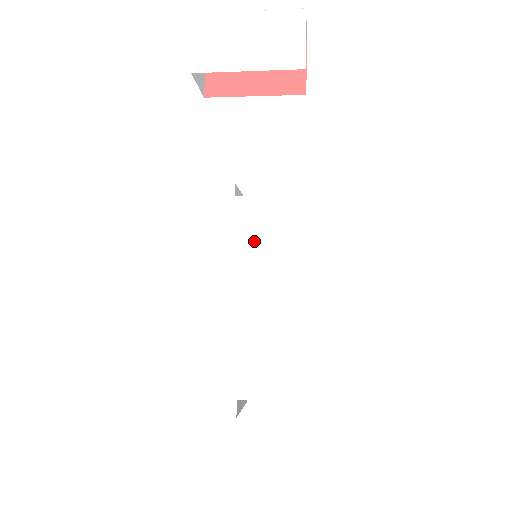
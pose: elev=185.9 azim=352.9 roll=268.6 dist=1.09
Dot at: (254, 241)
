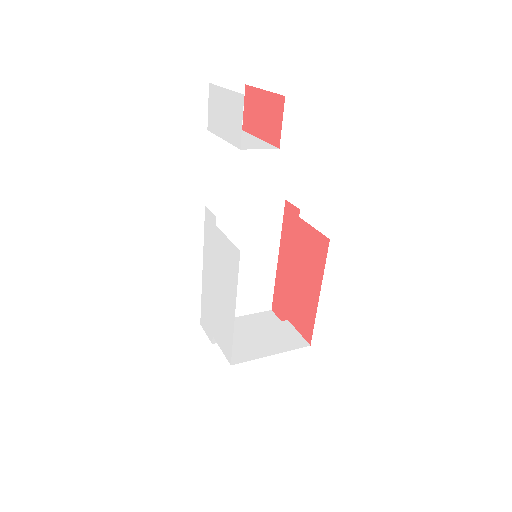
Dot at: (220, 258)
